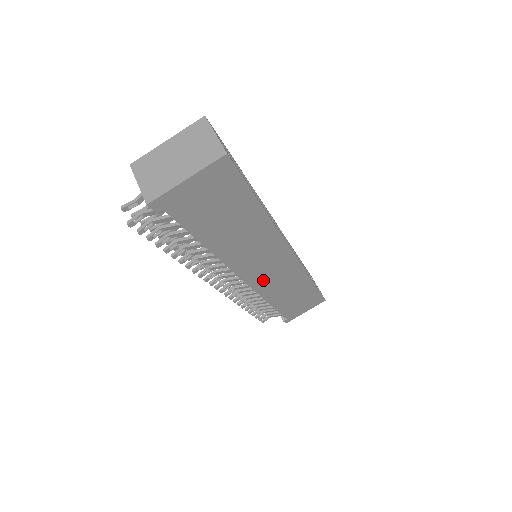
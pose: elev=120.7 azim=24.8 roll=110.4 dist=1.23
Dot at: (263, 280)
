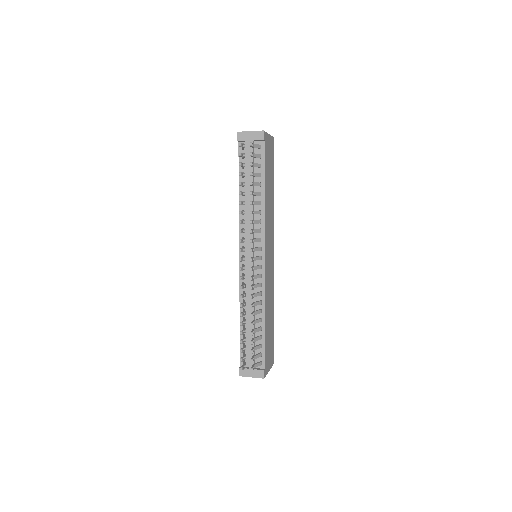
Dot at: (267, 269)
